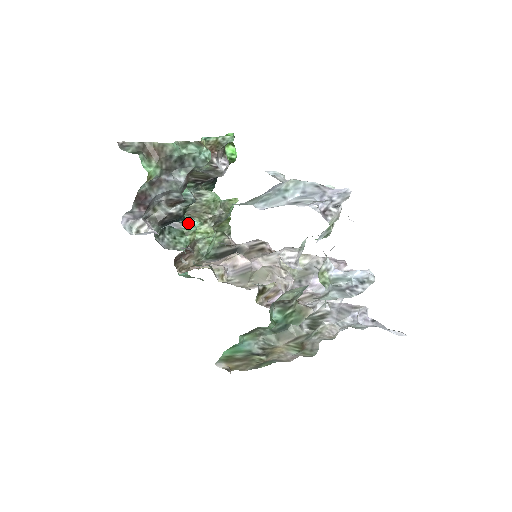
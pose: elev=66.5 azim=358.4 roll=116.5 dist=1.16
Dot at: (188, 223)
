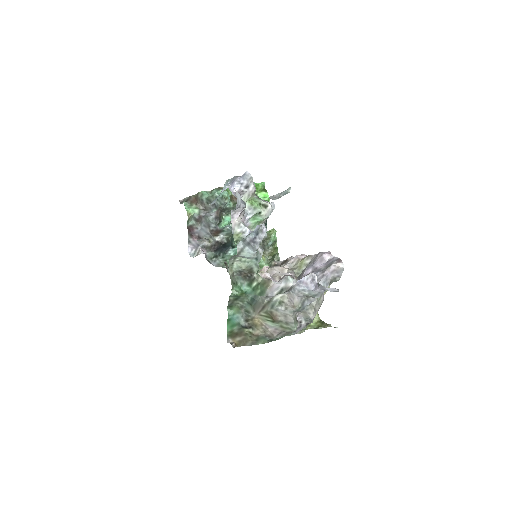
Dot at: (236, 250)
